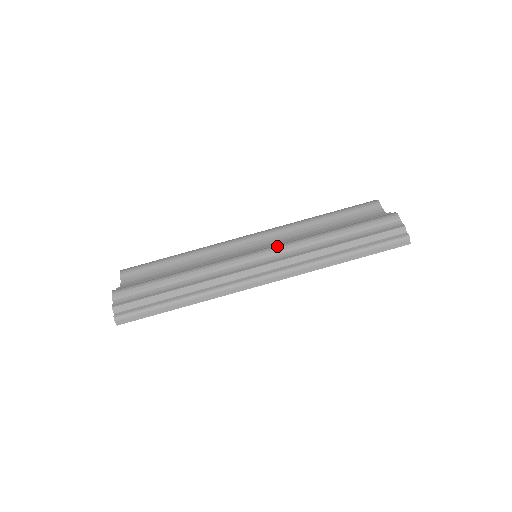
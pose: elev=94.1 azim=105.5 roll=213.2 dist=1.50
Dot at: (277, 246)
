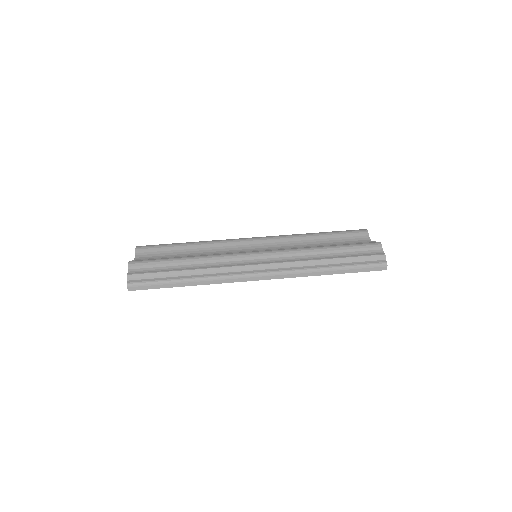
Dot at: (276, 250)
